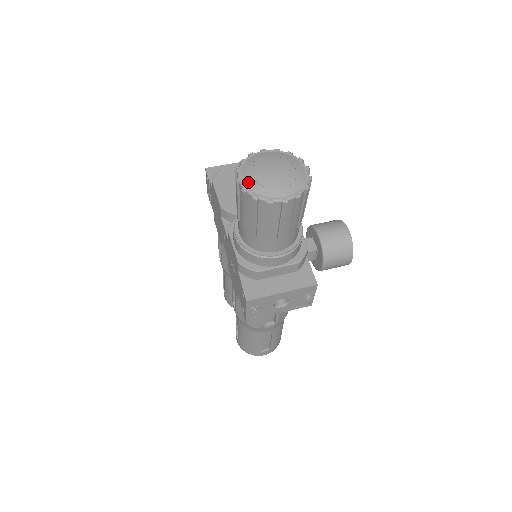
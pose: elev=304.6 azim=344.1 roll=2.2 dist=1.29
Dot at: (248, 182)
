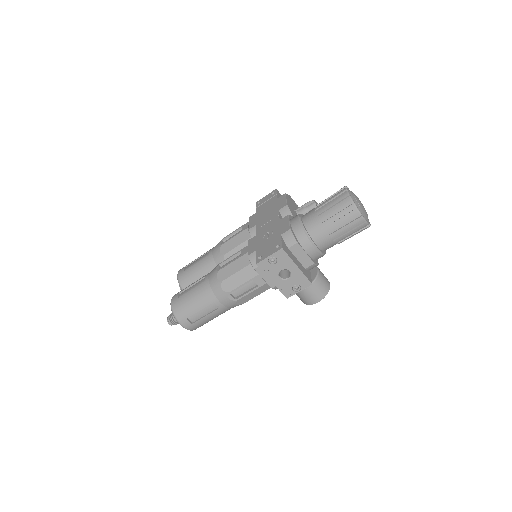
Dot at: (351, 194)
